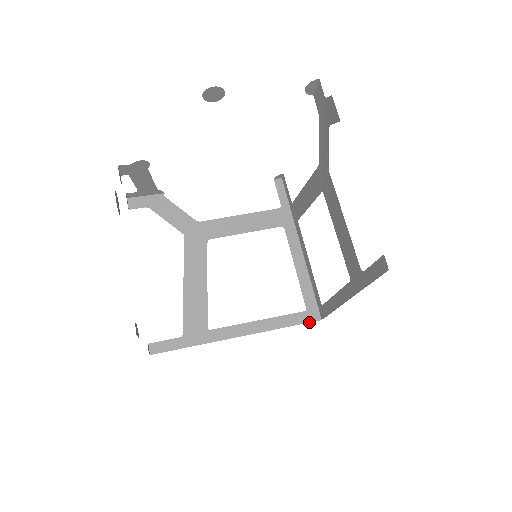
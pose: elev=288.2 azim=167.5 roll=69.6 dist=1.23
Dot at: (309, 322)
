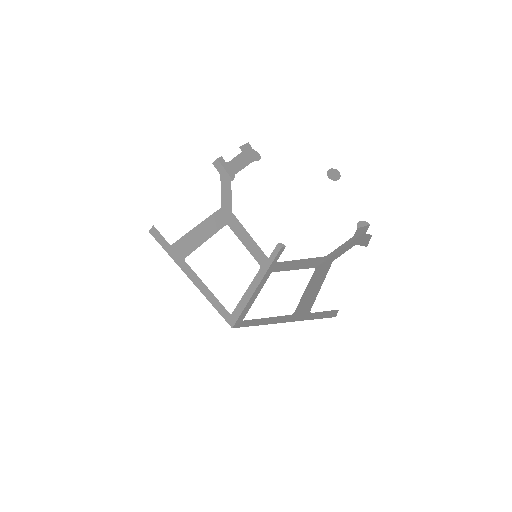
Dot at: (227, 321)
